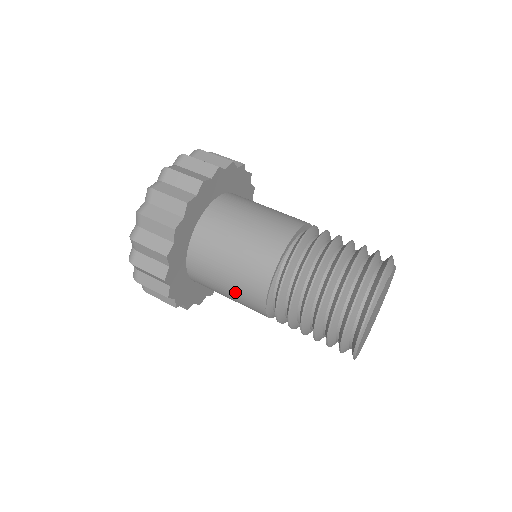
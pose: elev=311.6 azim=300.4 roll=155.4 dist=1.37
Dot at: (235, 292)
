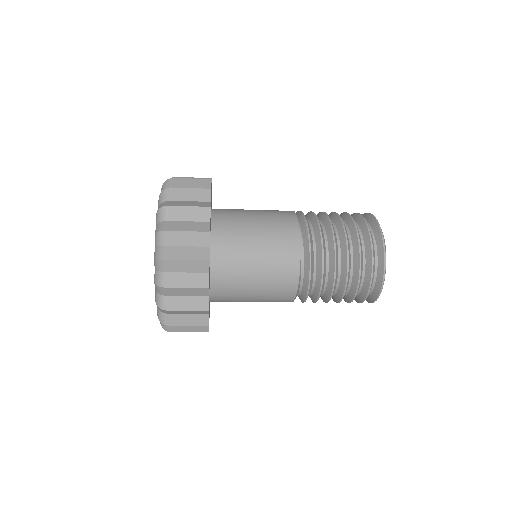
Dot at: (266, 282)
